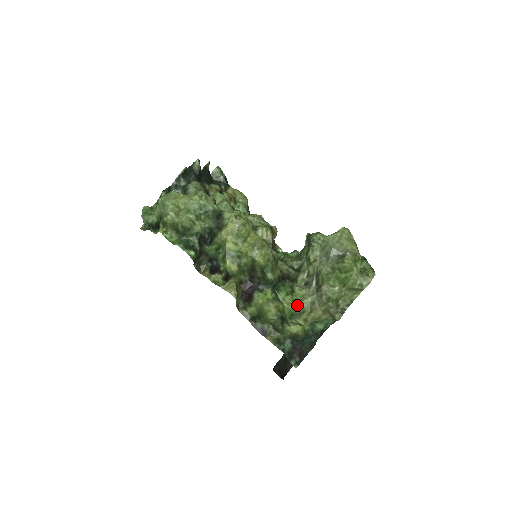
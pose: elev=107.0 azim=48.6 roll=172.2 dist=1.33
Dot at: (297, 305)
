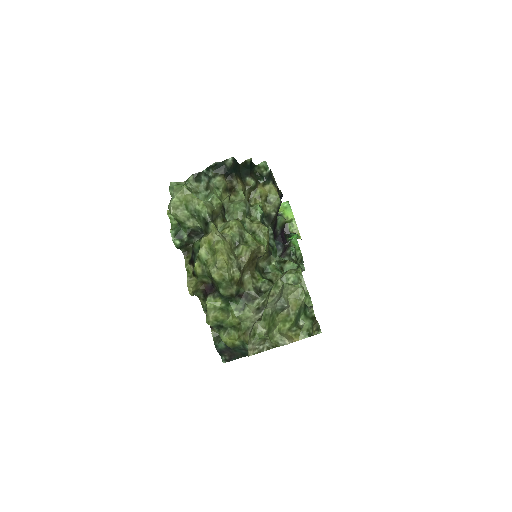
Dot at: (238, 322)
